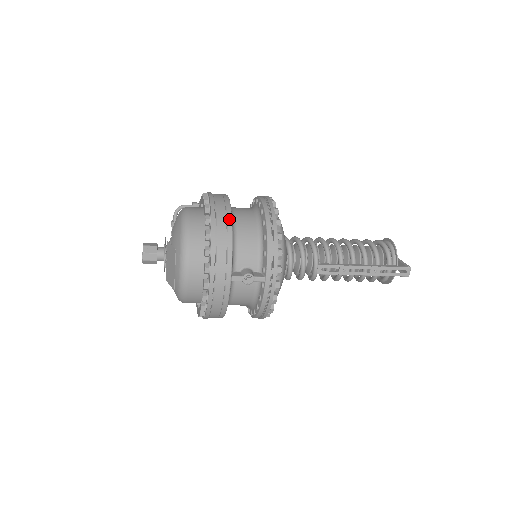
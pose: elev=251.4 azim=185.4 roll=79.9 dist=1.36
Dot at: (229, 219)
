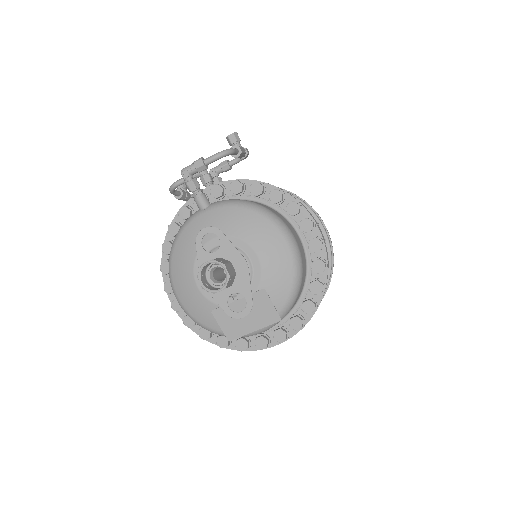
Dot at: occluded
